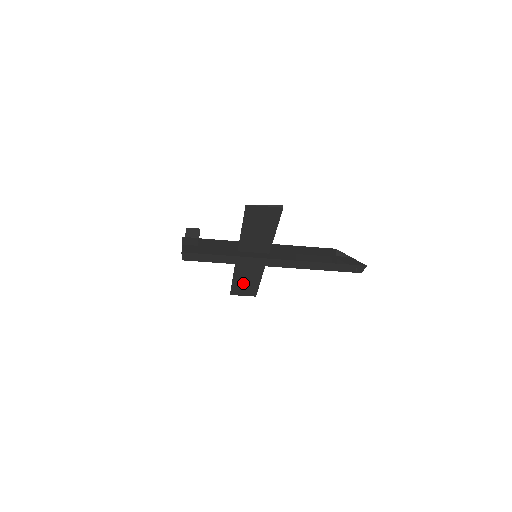
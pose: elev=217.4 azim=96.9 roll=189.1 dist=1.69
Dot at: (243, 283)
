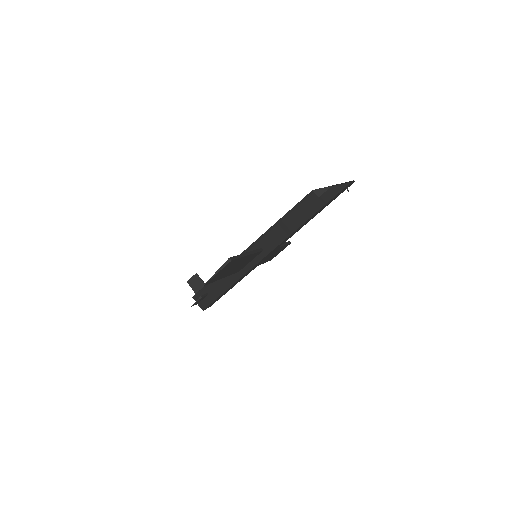
Dot at: occluded
